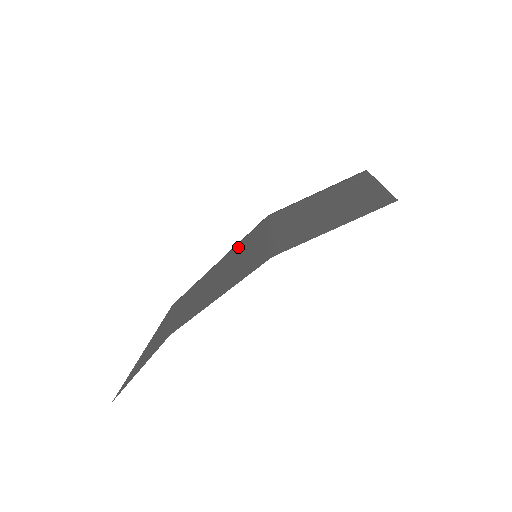
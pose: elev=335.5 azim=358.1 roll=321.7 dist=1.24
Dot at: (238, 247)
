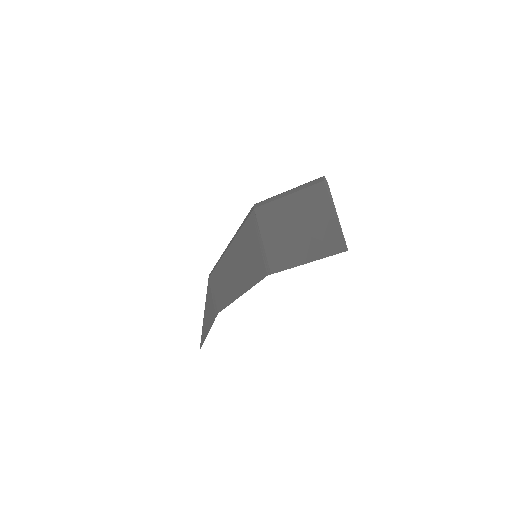
Dot at: (240, 238)
